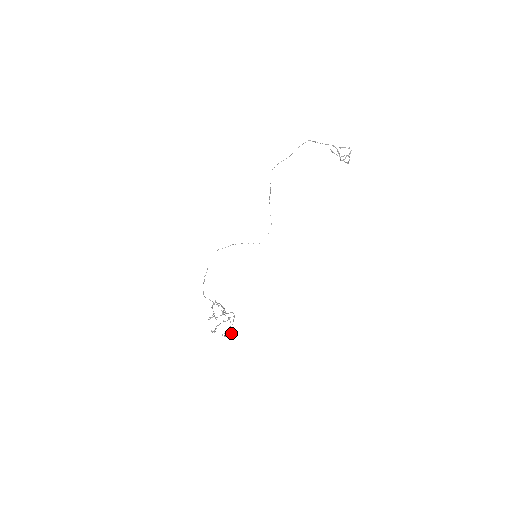
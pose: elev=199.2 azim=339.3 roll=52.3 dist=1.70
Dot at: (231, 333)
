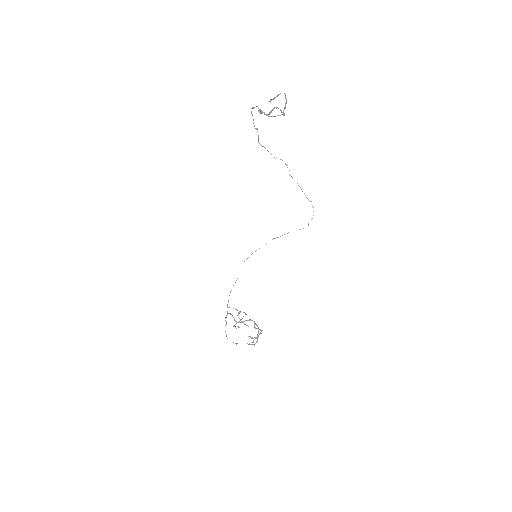
Dot at: (253, 341)
